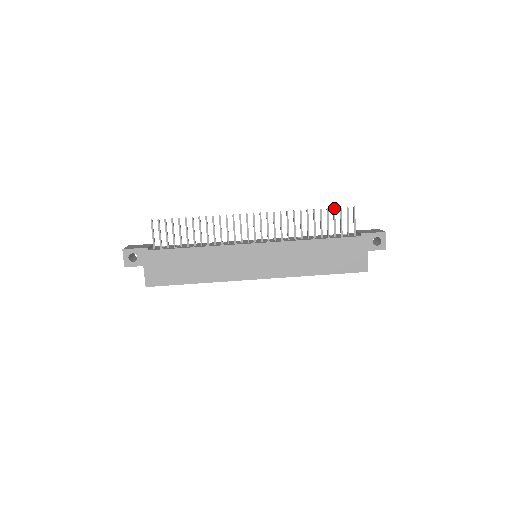
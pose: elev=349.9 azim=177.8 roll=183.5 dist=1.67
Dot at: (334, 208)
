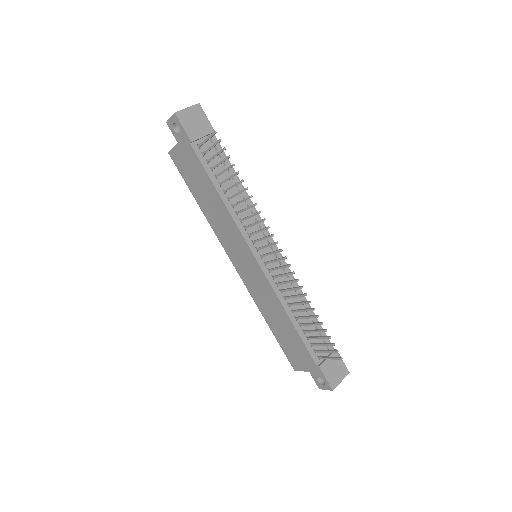
Dot at: (330, 338)
